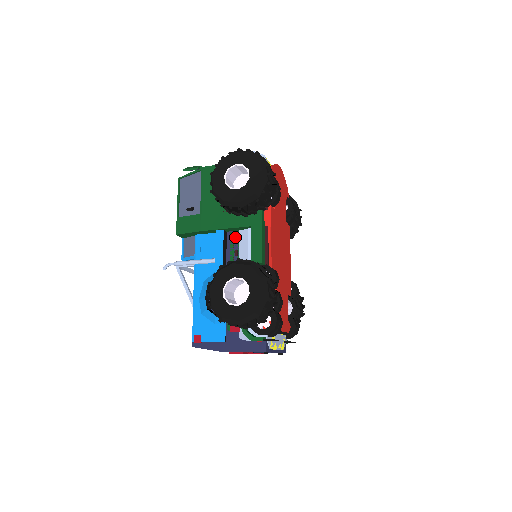
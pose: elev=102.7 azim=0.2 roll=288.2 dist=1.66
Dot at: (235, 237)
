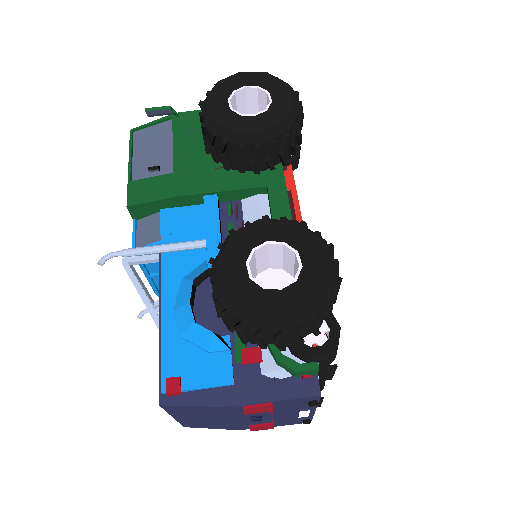
Dot at: (235, 209)
